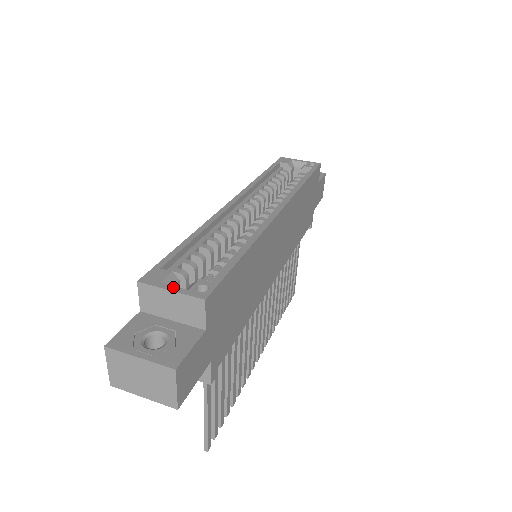
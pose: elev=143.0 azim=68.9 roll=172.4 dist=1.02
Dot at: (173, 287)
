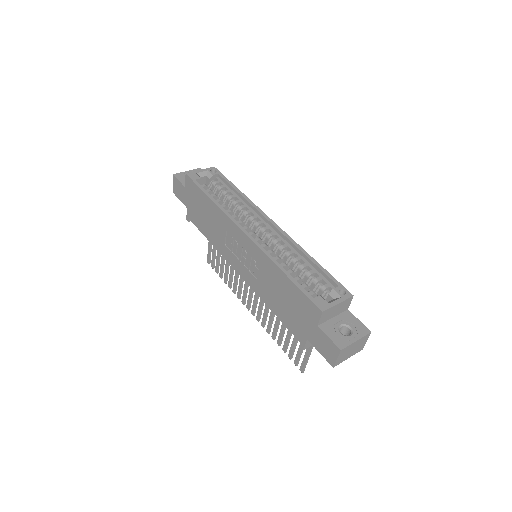
Dot at: (336, 301)
